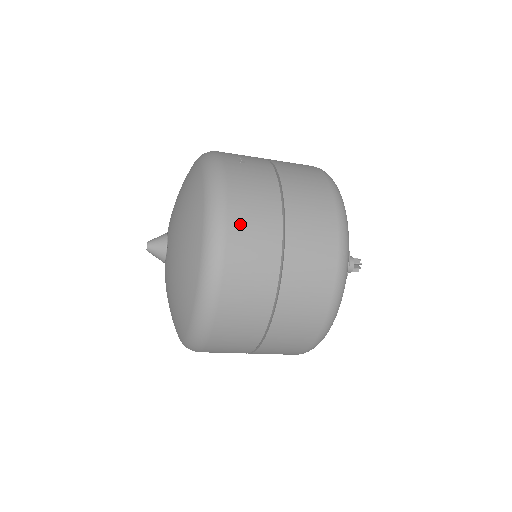
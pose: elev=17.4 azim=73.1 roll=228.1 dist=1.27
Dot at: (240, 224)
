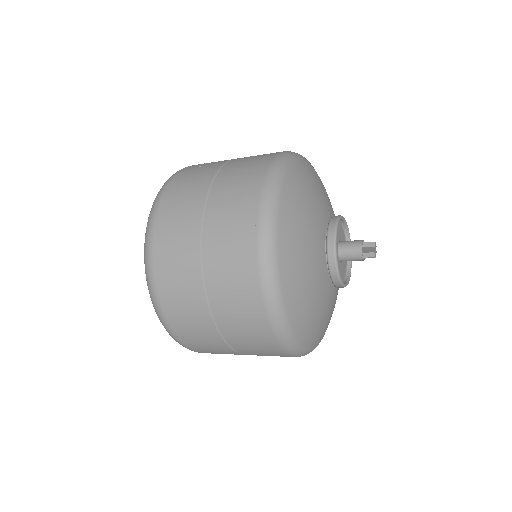
Dot at: (166, 217)
